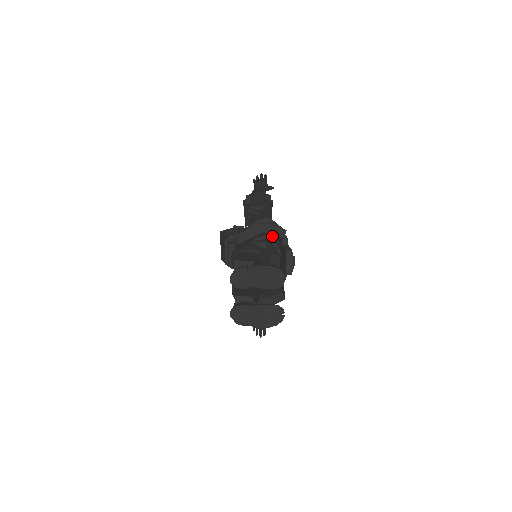
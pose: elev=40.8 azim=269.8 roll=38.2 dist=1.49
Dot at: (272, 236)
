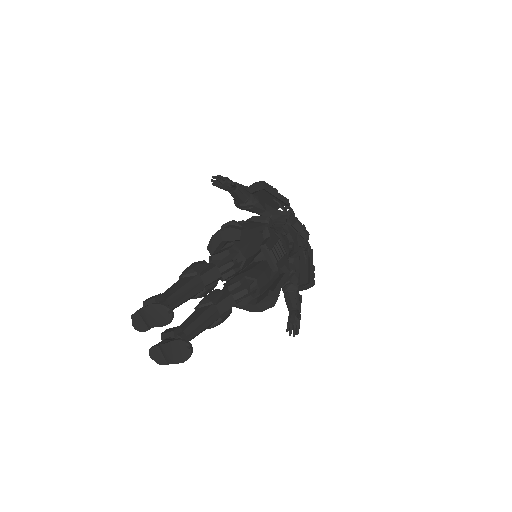
Dot at: occluded
